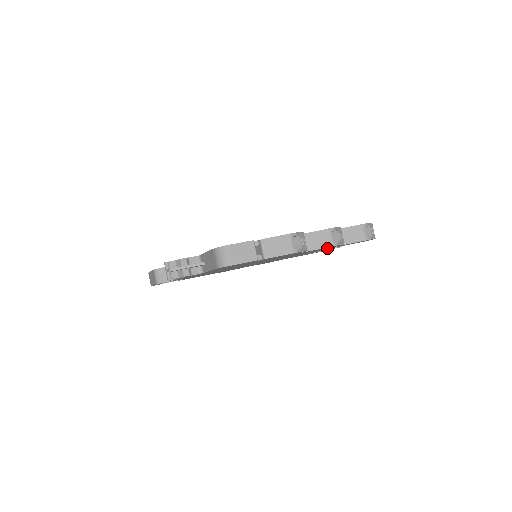
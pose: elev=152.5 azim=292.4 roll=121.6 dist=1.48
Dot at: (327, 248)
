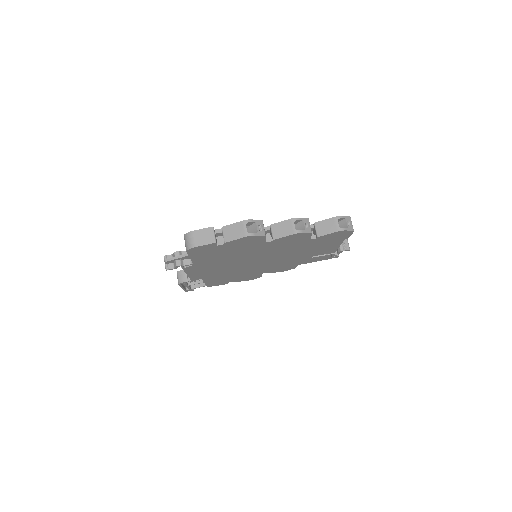
Dot at: (307, 241)
